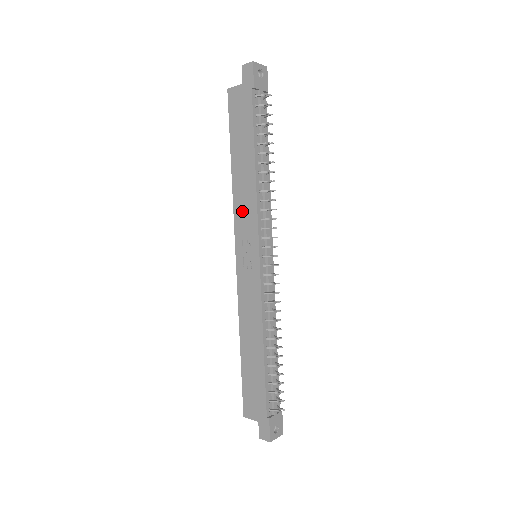
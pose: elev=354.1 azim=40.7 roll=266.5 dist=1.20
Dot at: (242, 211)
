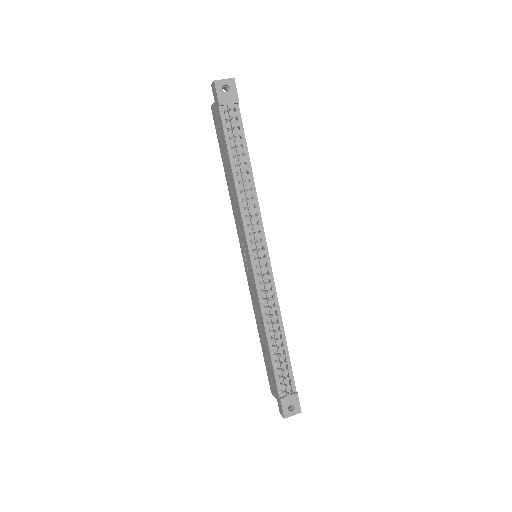
Dot at: (237, 217)
